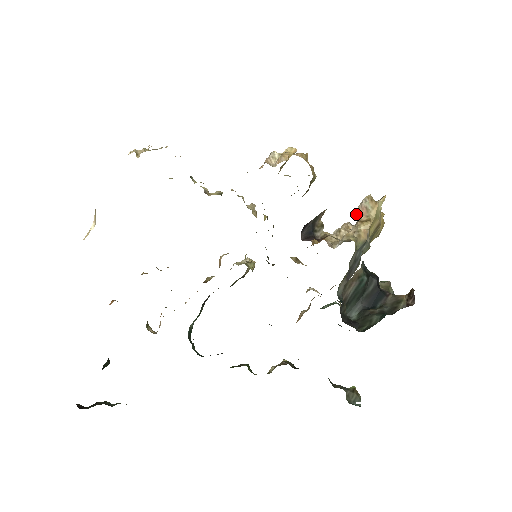
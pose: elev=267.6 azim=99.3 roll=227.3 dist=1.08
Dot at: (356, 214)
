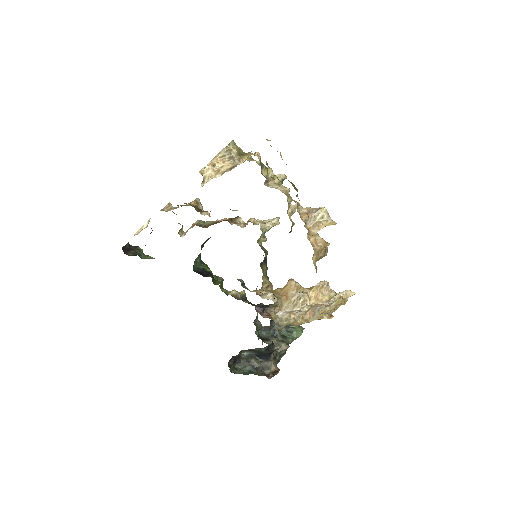
Dot at: (311, 307)
